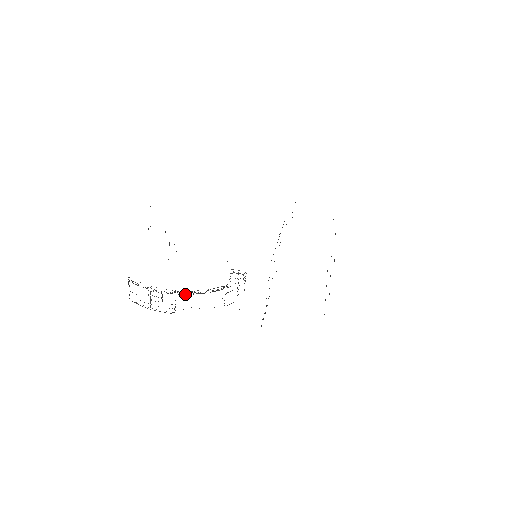
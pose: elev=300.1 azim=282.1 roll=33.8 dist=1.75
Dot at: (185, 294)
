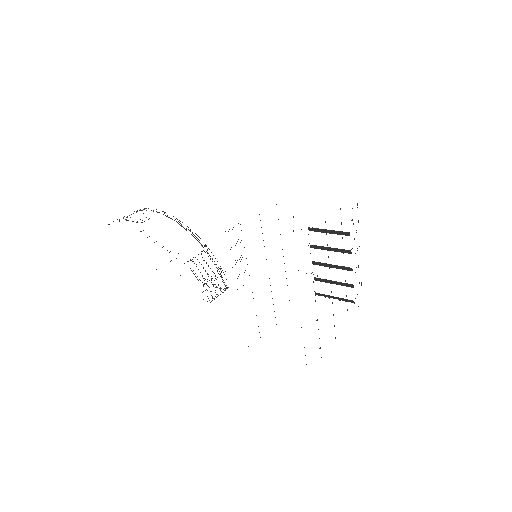
Dot at: (169, 217)
